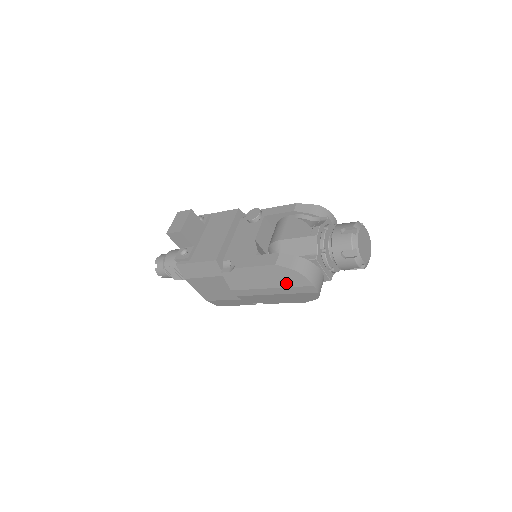
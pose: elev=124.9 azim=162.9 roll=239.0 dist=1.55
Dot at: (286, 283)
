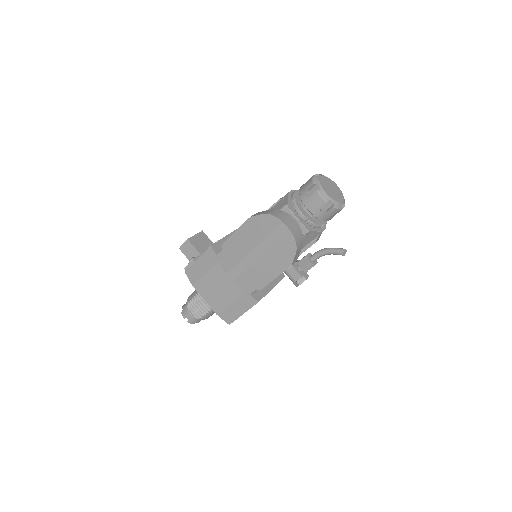
Dot at: (263, 234)
